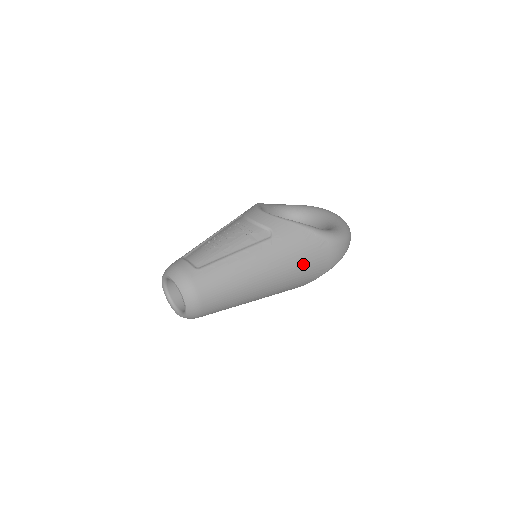
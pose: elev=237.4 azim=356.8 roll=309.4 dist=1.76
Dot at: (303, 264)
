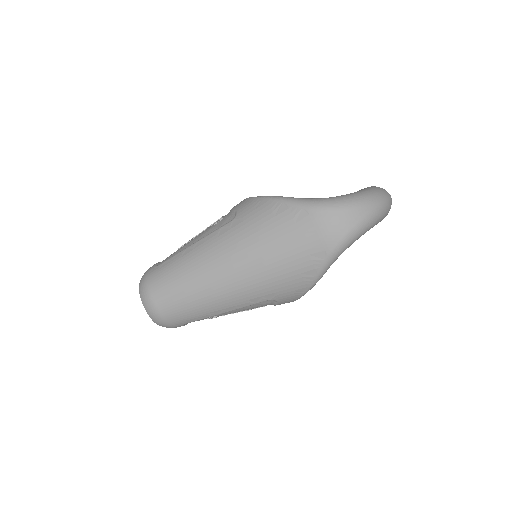
Dot at: (274, 246)
